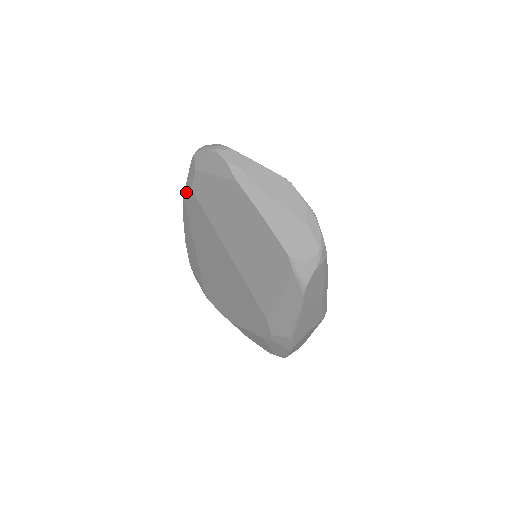
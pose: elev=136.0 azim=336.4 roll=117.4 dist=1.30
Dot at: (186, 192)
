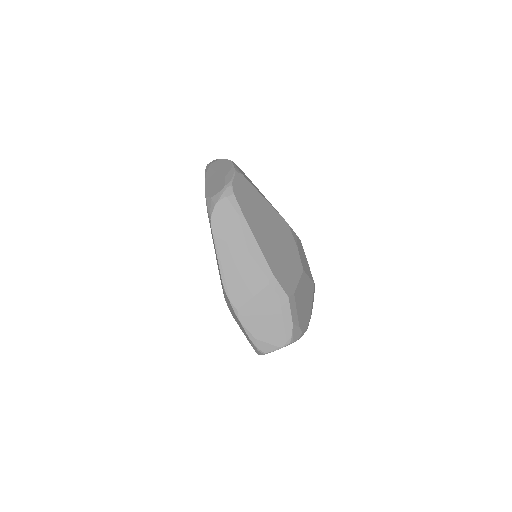
Dot at: occluded
